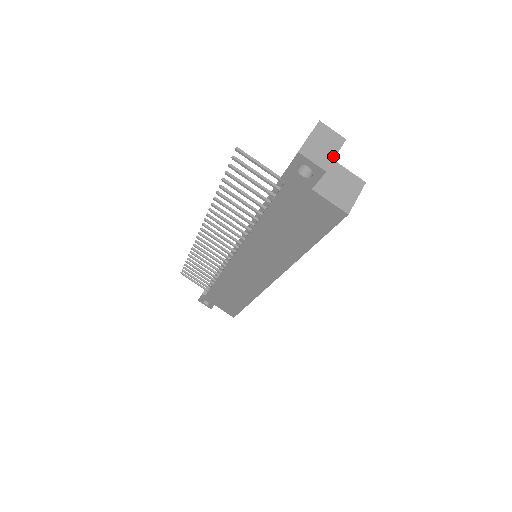
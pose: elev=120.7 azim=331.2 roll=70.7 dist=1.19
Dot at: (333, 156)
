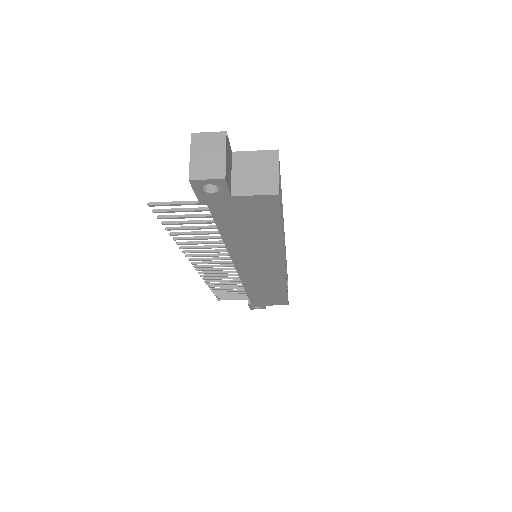
Dot at: (223, 158)
